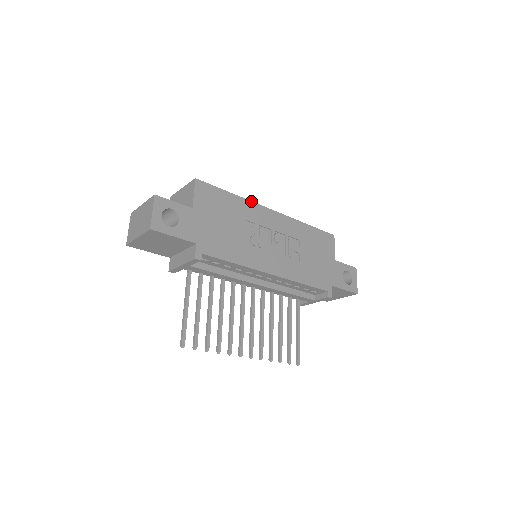
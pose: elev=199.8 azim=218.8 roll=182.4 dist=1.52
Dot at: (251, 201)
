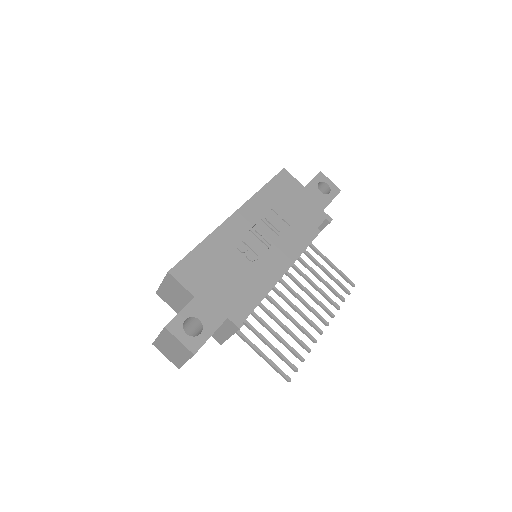
Dot at: (215, 230)
